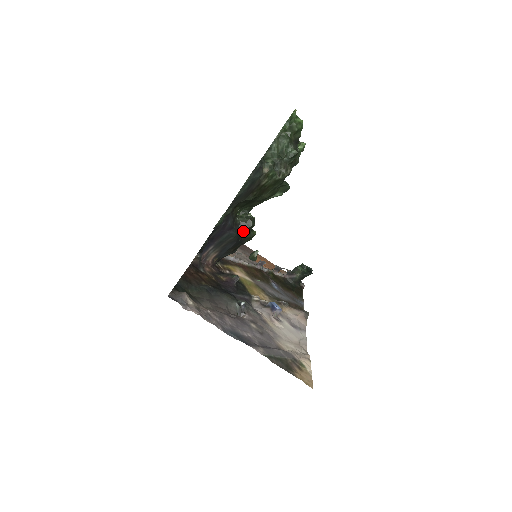
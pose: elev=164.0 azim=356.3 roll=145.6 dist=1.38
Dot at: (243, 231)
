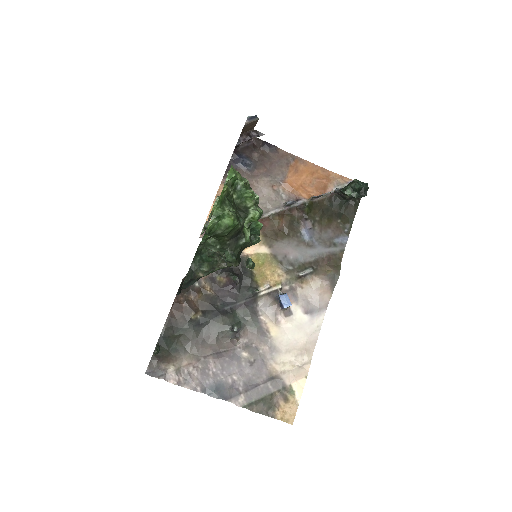
Dot at: occluded
